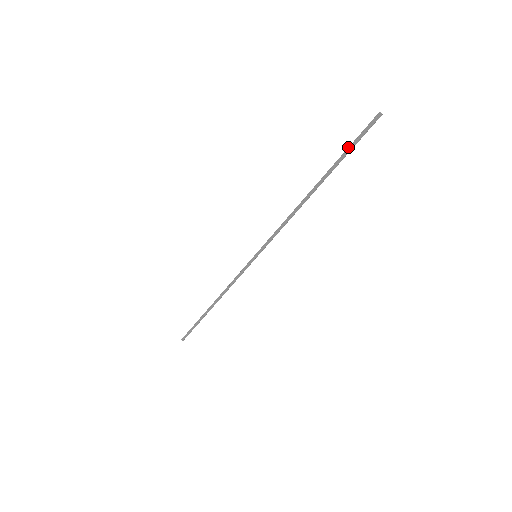
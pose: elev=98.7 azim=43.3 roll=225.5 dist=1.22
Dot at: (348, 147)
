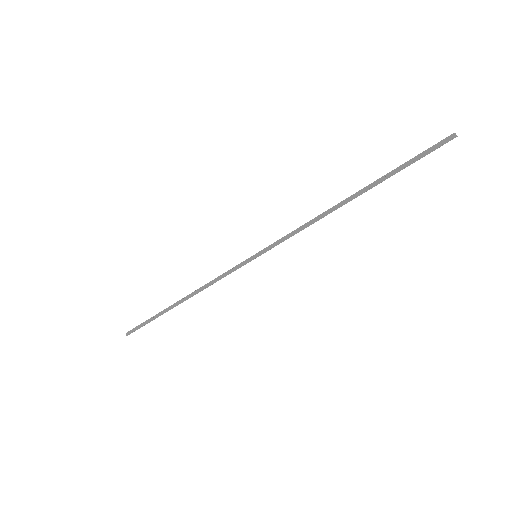
Dot at: (408, 163)
